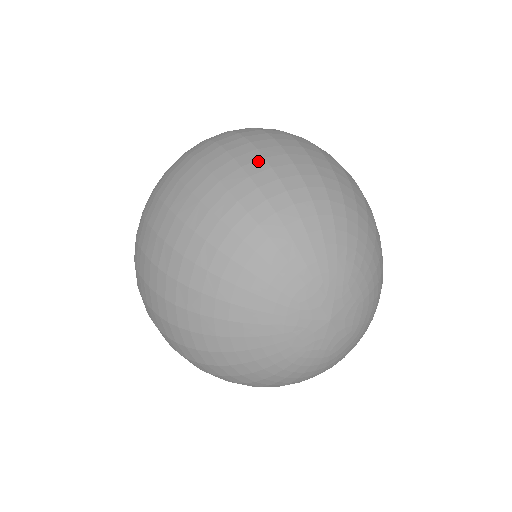
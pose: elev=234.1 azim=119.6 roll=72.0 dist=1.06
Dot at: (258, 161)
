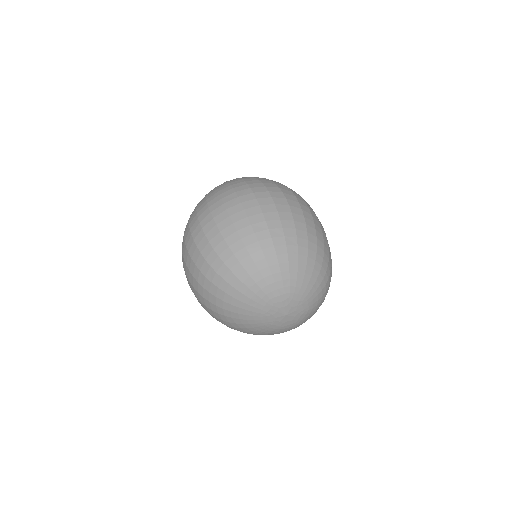
Dot at: (221, 243)
